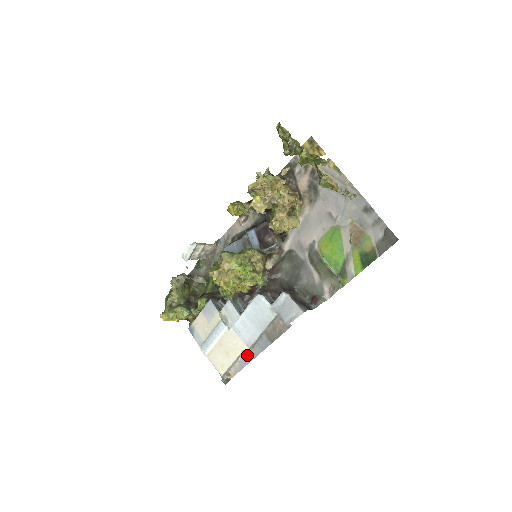
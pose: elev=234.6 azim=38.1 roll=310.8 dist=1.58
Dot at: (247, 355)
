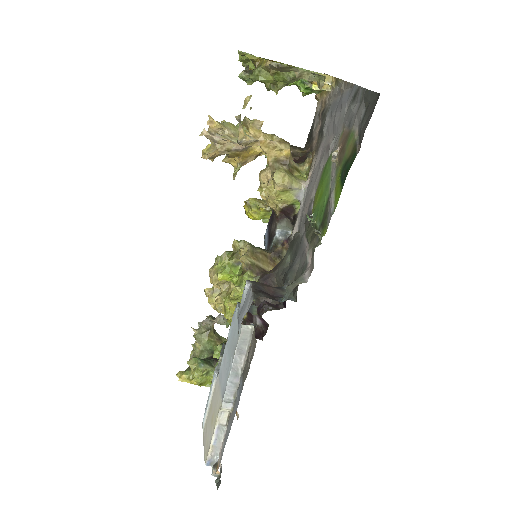
Dot at: (229, 421)
